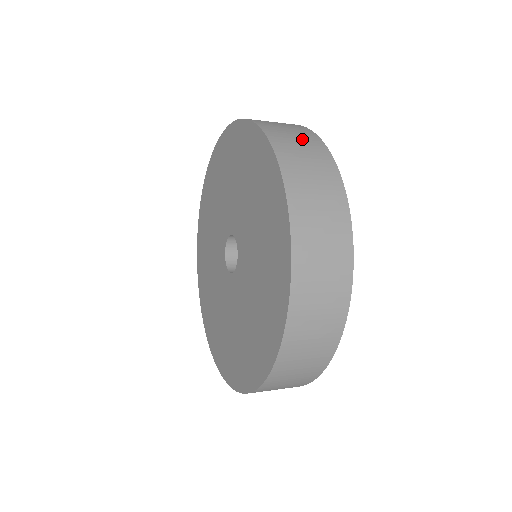
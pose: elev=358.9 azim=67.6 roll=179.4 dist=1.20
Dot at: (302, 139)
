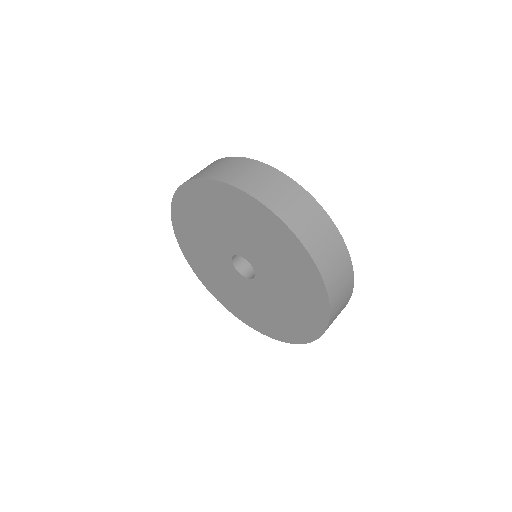
Dot at: (325, 234)
